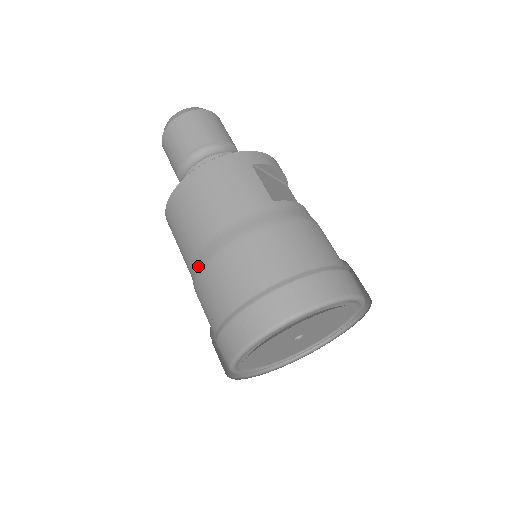
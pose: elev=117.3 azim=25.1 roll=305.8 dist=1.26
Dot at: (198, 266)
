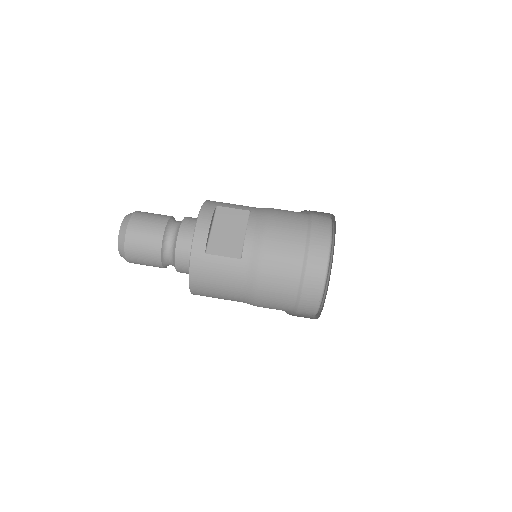
Dot at: occluded
